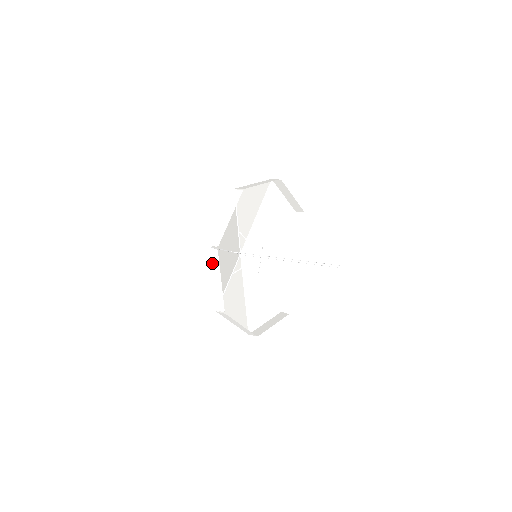
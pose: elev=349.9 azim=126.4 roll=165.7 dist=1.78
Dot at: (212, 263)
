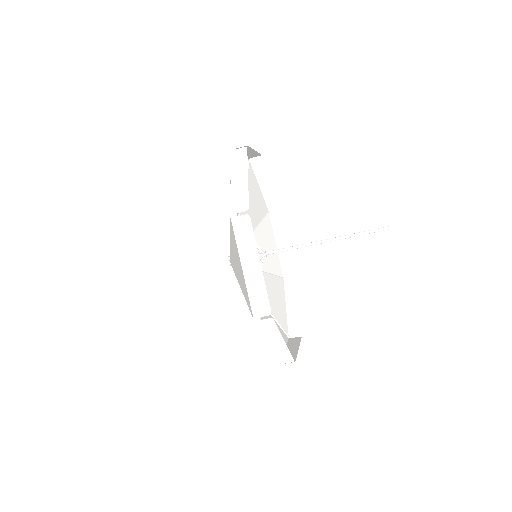
Dot at: (249, 156)
